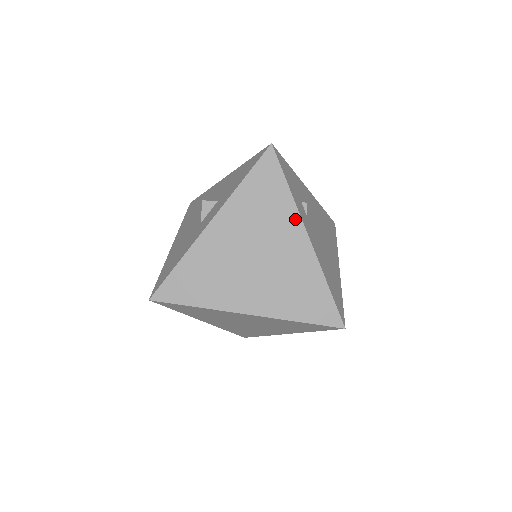
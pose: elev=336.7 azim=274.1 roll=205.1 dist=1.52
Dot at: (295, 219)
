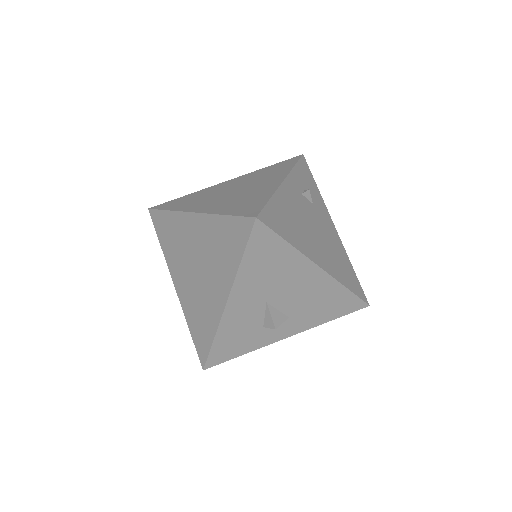
Dot at: (283, 175)
